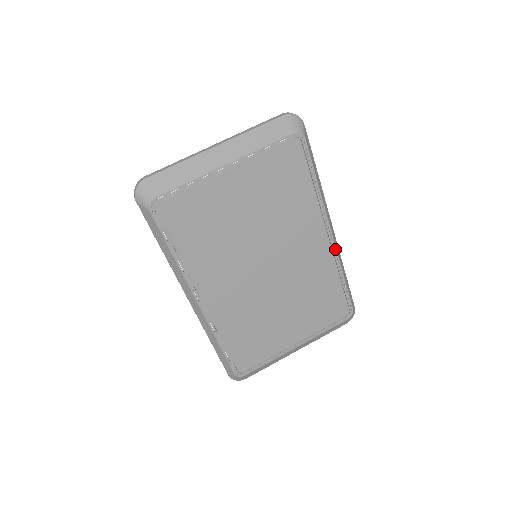
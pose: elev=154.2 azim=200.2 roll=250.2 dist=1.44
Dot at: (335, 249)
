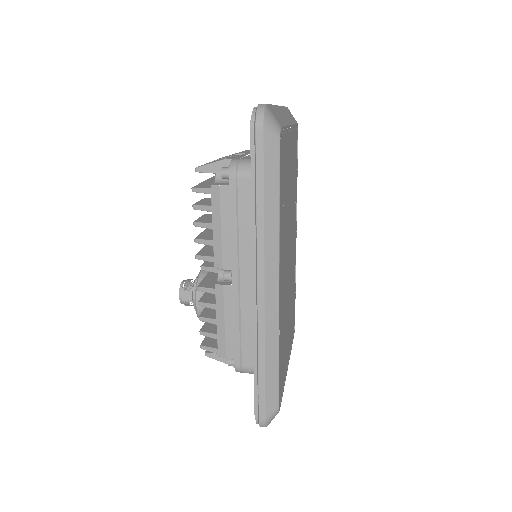
Dot at: occluded
